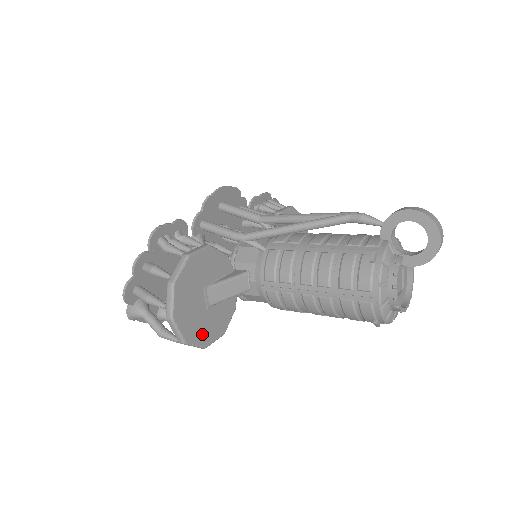
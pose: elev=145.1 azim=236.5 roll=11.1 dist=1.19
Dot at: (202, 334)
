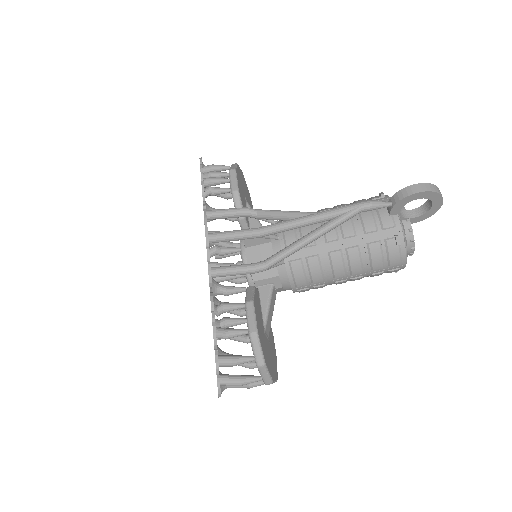
Dot at: (274, 359)
